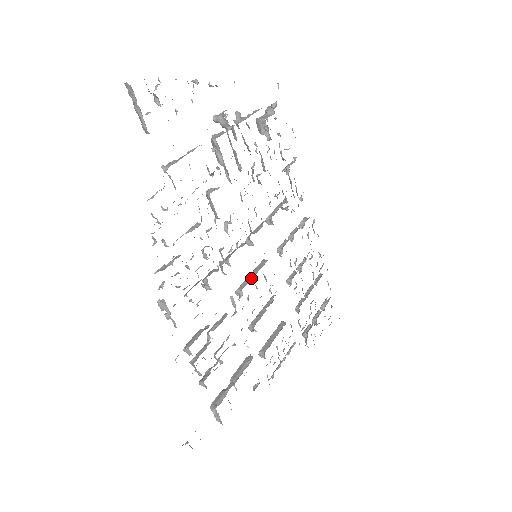
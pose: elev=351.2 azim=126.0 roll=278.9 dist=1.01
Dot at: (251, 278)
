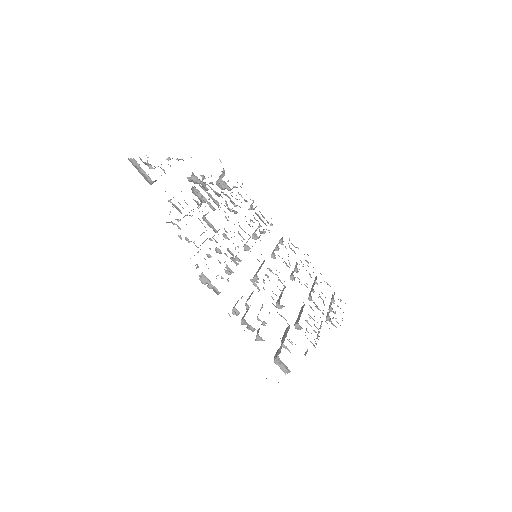
Dot at: (259, 269)
